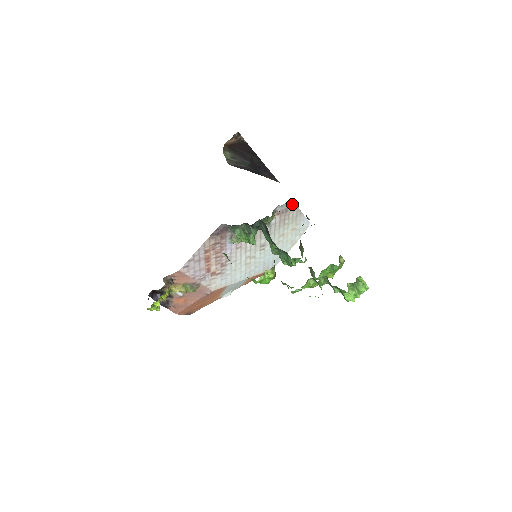
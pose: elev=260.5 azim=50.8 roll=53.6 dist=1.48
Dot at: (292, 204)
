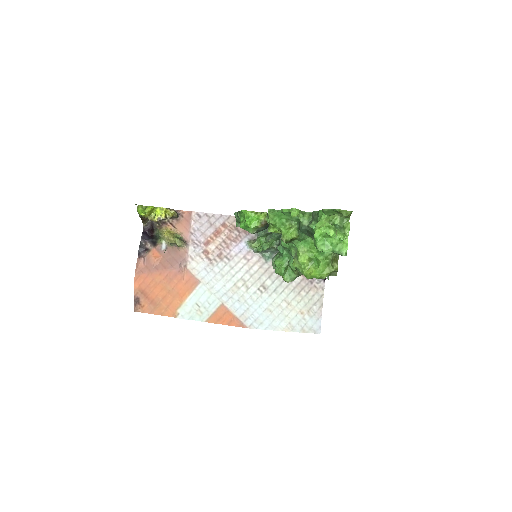
Dot at: (321, 282)
